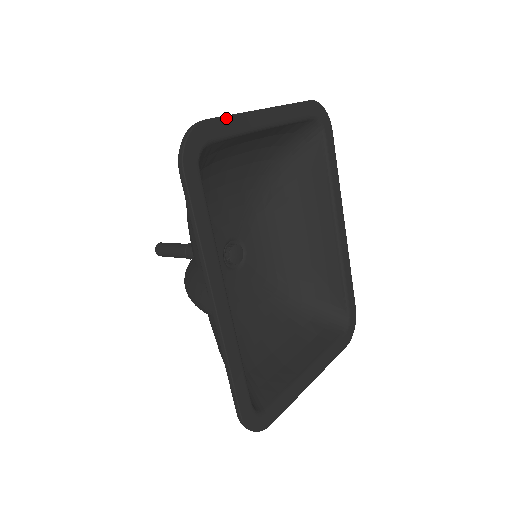
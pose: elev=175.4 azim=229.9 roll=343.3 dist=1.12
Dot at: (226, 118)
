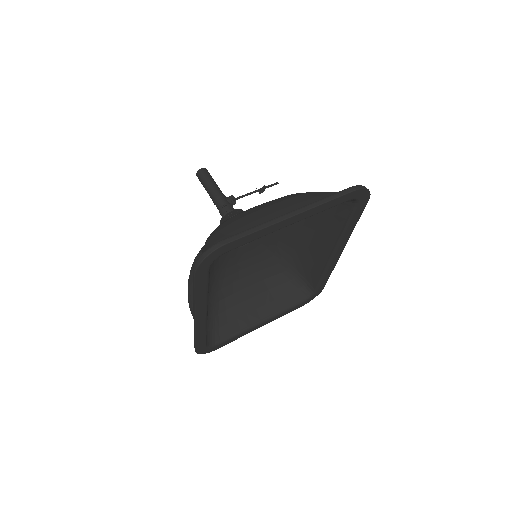
Dot at: (248, 236)
